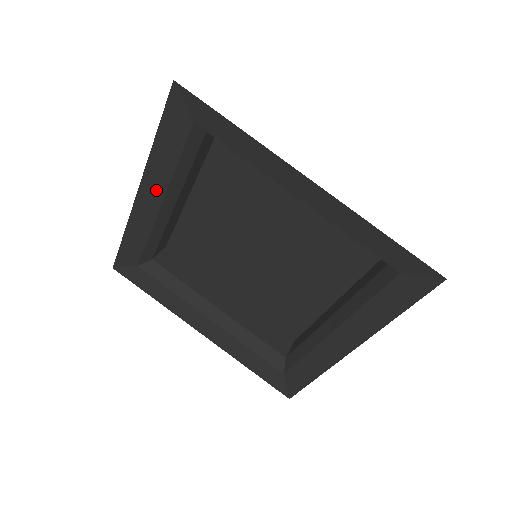
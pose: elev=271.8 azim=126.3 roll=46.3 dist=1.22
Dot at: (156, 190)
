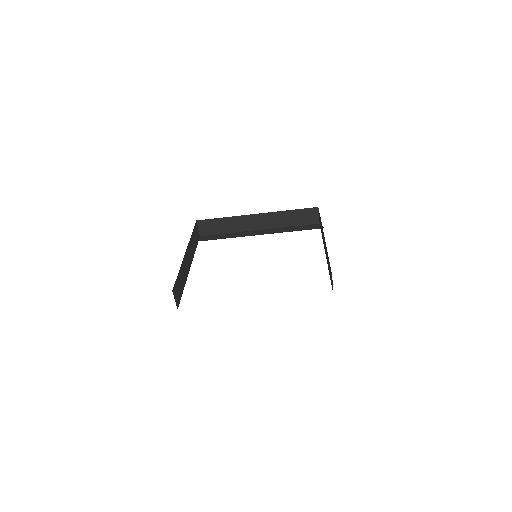
Dot at: occluded
